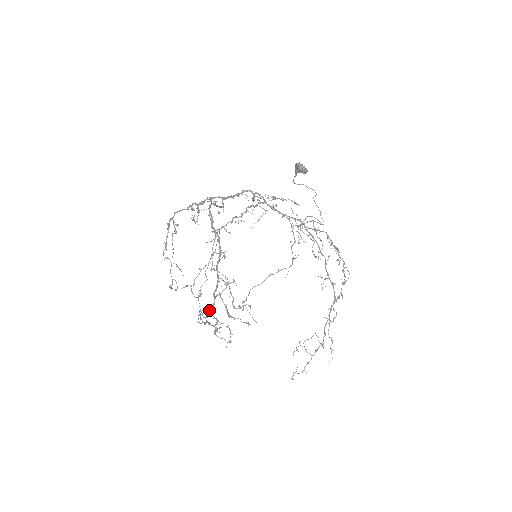
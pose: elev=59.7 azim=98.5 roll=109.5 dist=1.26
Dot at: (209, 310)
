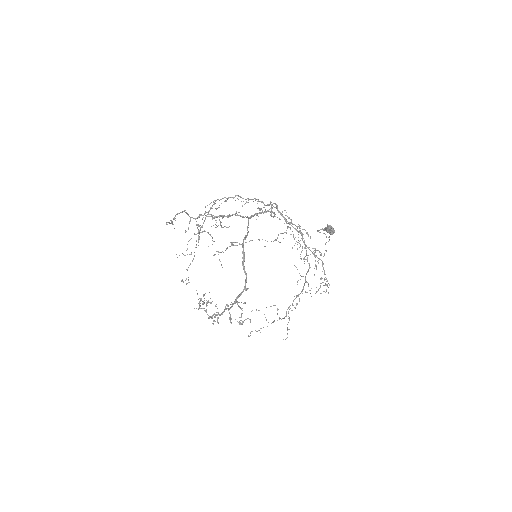
Dot at: occluded
